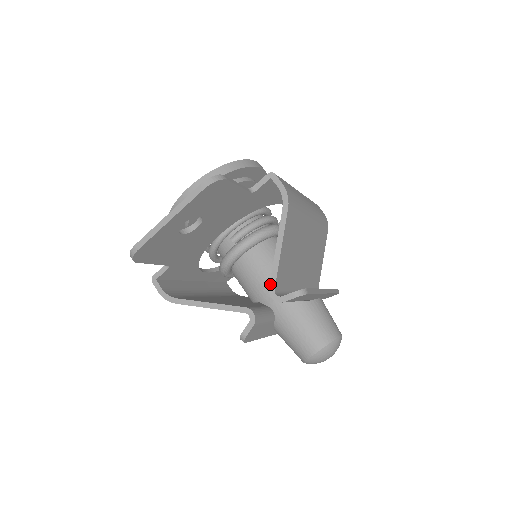
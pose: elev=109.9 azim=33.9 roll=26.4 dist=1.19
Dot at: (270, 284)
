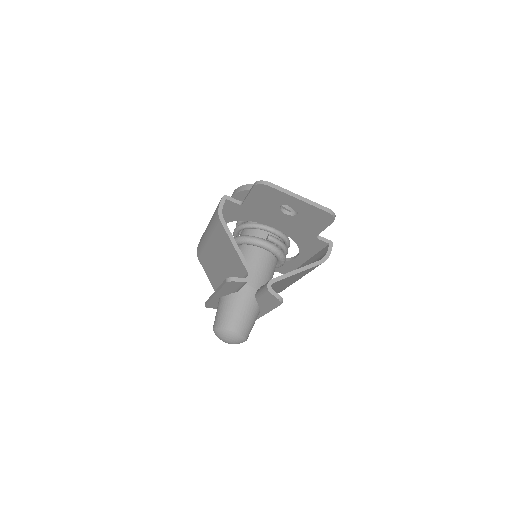
Dot at: (275, 278)
